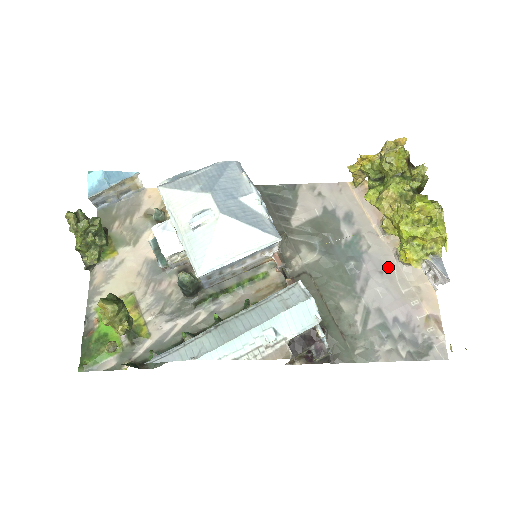
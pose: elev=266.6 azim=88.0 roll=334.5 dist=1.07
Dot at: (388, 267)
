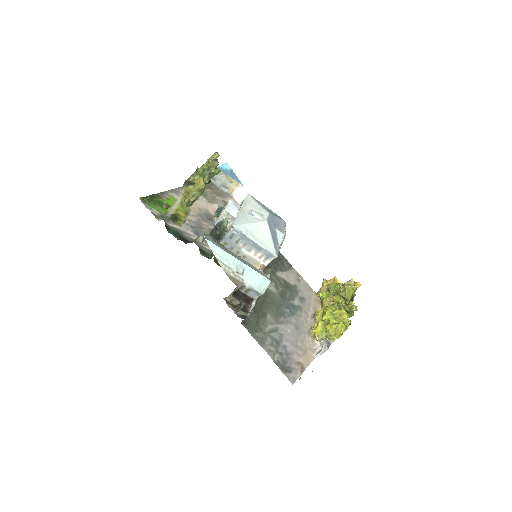
Dot at: (301, 330)
